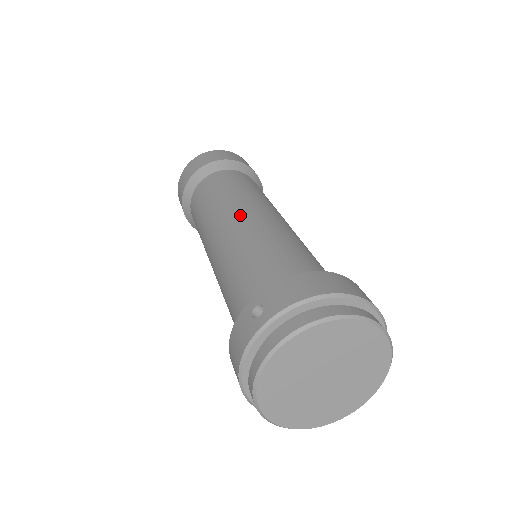
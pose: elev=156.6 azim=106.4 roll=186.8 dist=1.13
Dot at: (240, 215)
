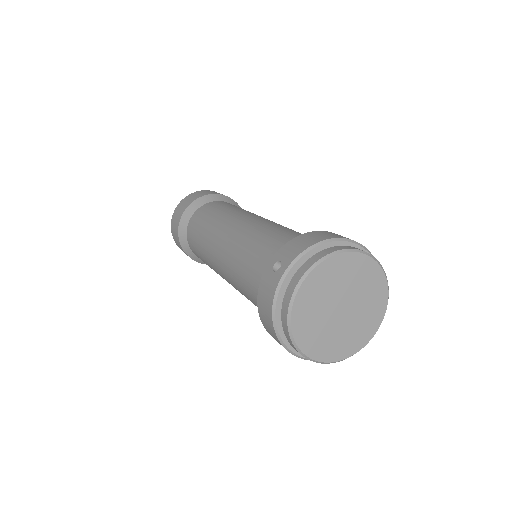
Dot at: (237, 222)
